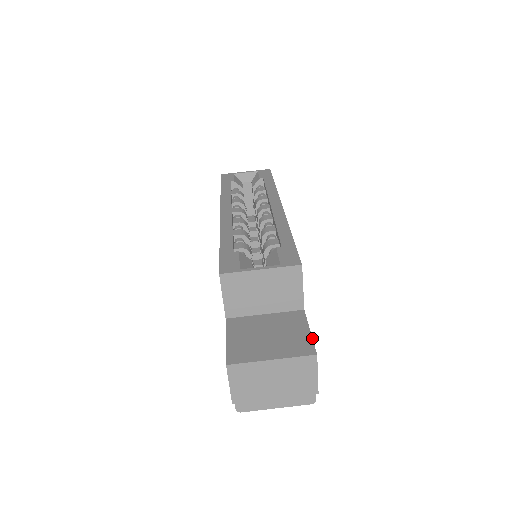
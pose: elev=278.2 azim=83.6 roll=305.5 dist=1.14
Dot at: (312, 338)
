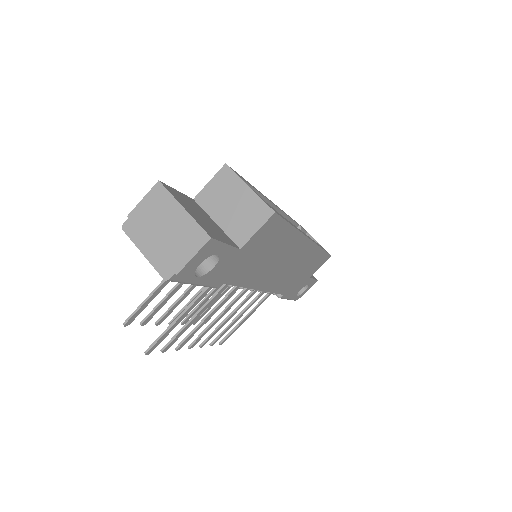
Dot at: (222, 241)
